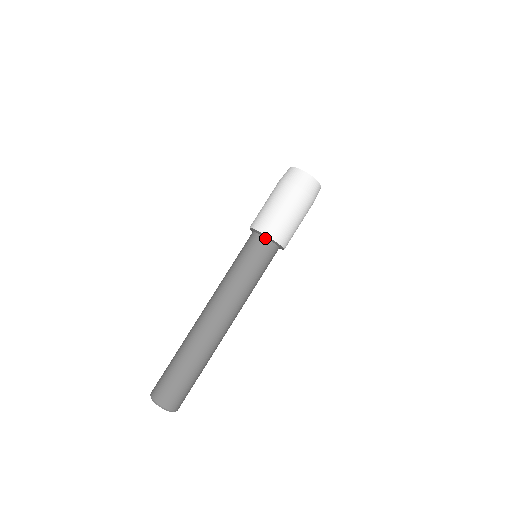
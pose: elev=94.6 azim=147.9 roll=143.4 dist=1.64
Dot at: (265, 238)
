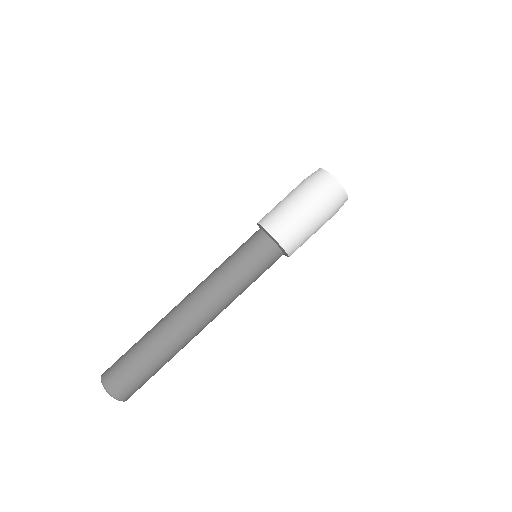
Dot at: (273, 241)
